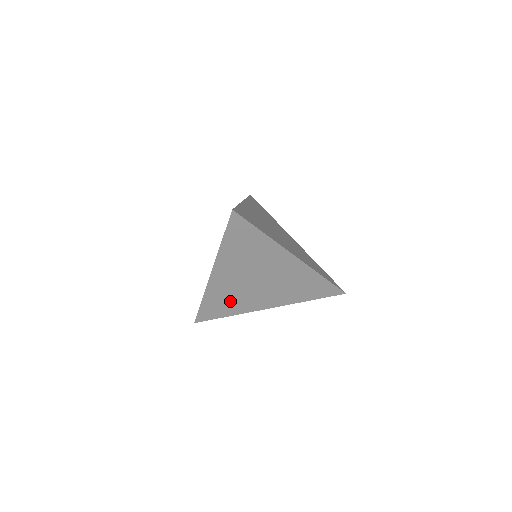
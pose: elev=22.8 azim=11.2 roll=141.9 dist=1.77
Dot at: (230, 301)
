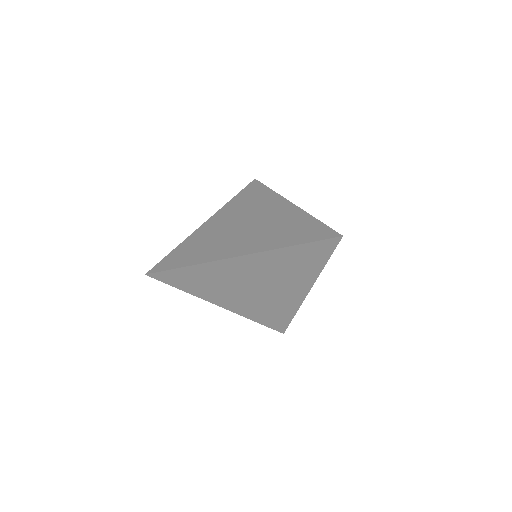
Dot at: (208, 283)
